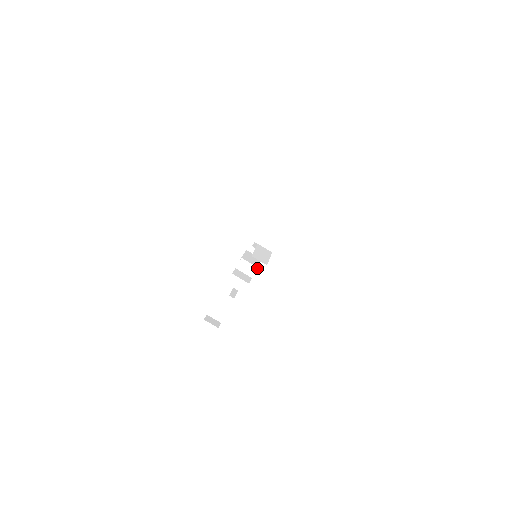
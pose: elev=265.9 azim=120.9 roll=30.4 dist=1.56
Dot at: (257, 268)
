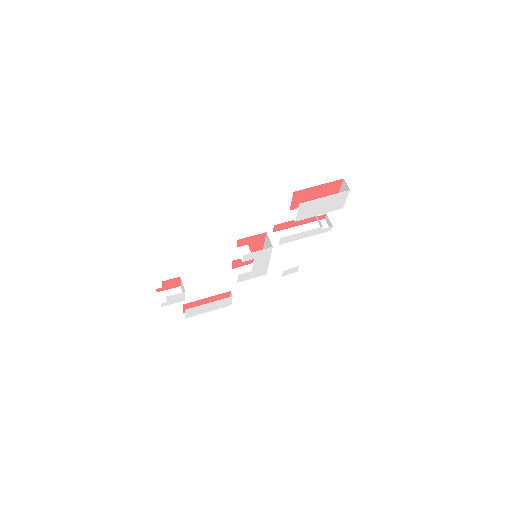
Dot at: occluded
